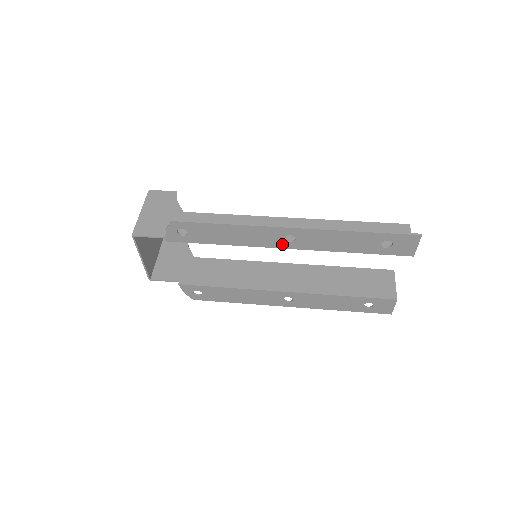
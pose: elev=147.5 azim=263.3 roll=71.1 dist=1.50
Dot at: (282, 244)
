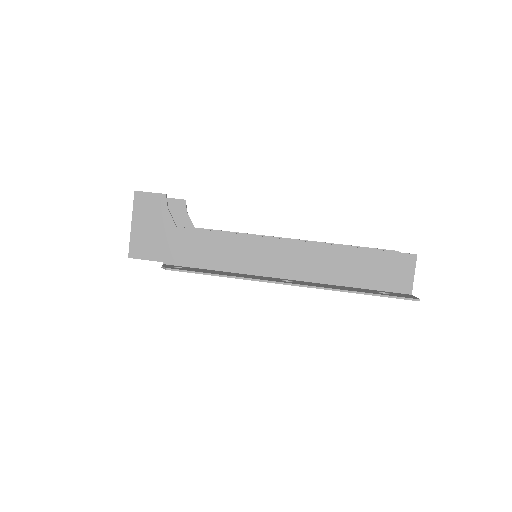
Dot at: occluded
